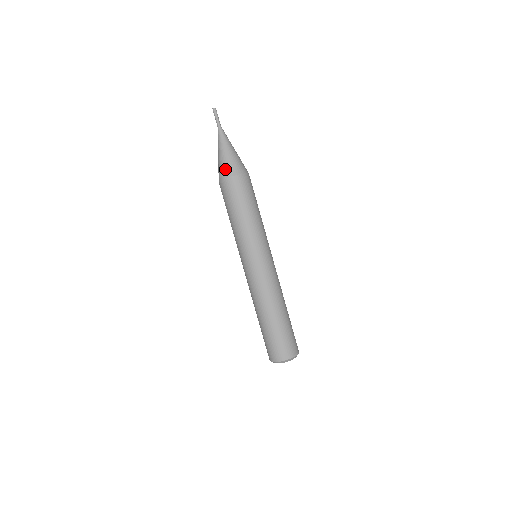
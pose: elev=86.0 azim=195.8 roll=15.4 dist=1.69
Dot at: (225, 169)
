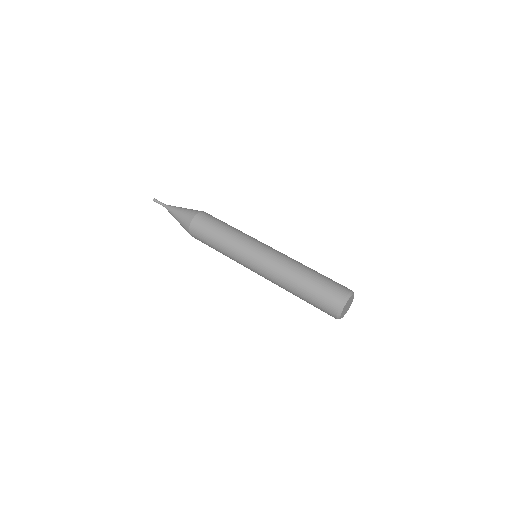
Dot at: (187, 217)
